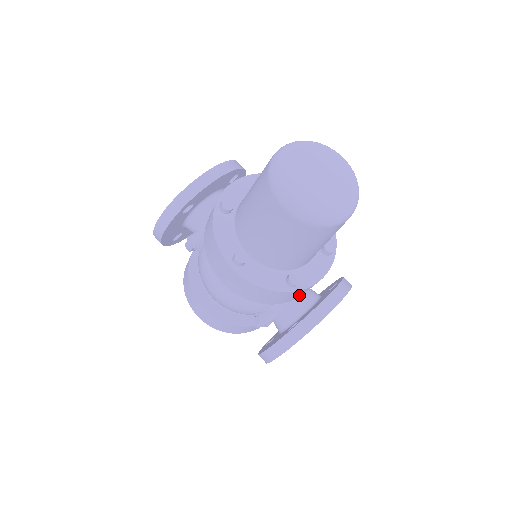
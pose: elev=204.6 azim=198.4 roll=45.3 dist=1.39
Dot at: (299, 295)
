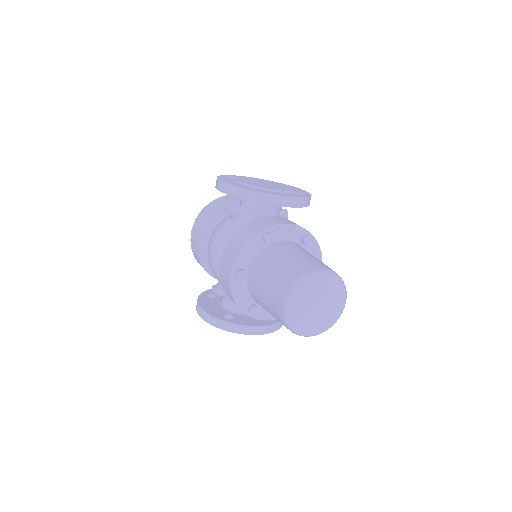
Dot at: occluded
